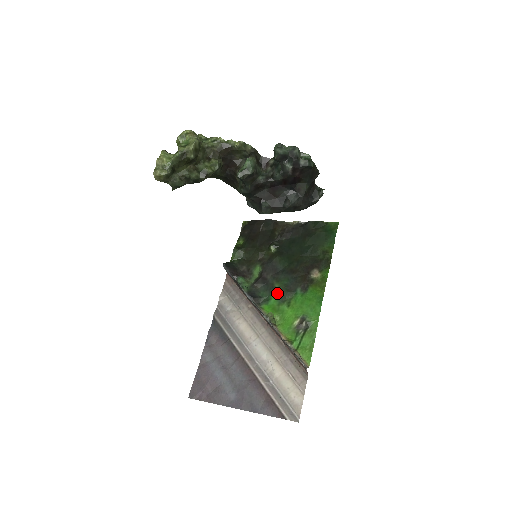
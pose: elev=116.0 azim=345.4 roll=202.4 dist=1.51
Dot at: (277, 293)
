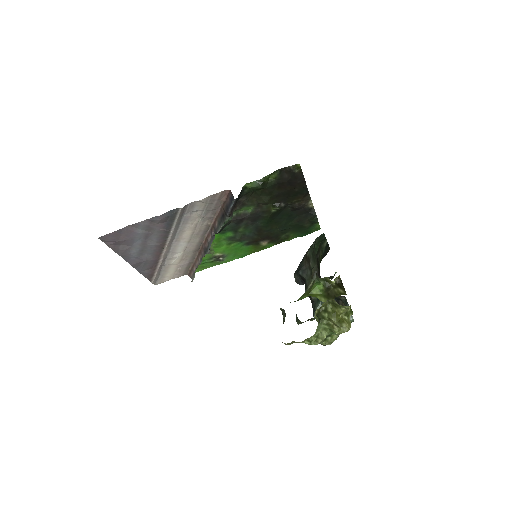
Dot at: (234, 234)
